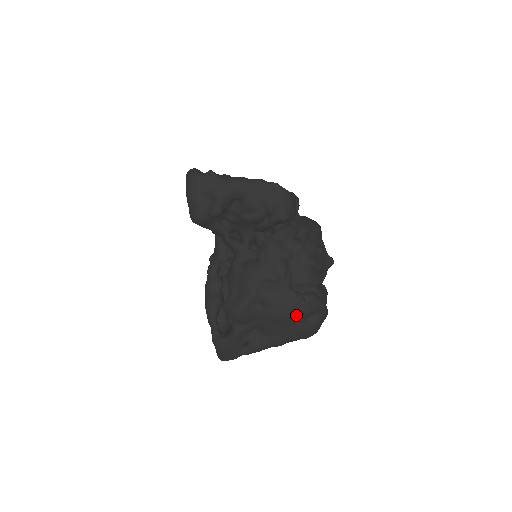
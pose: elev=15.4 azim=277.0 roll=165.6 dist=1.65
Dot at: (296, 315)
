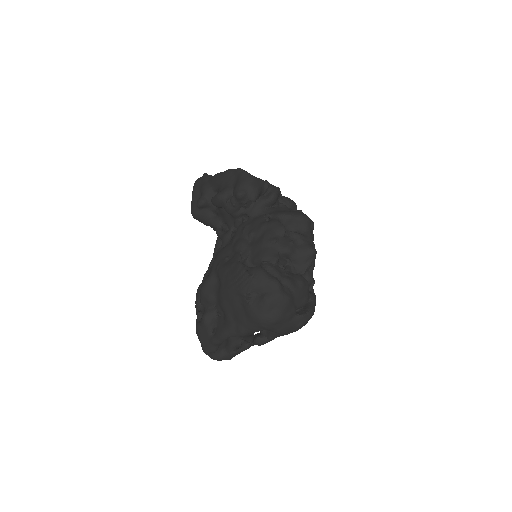
Dot at: (240, 288)
